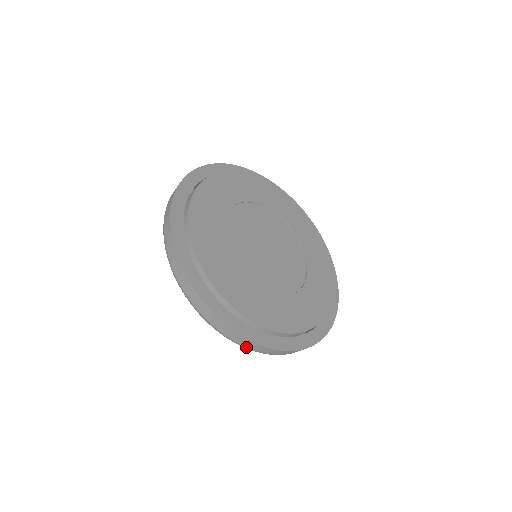
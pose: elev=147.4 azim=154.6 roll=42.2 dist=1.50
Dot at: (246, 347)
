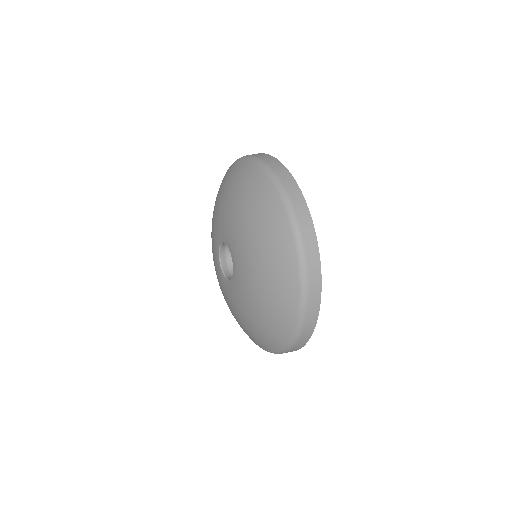
Dot at: (289, 350)
